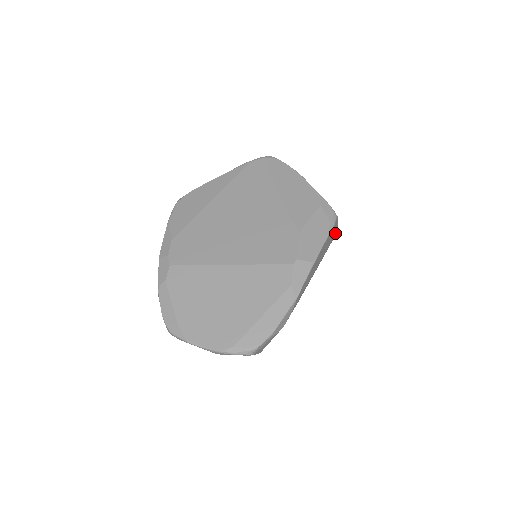
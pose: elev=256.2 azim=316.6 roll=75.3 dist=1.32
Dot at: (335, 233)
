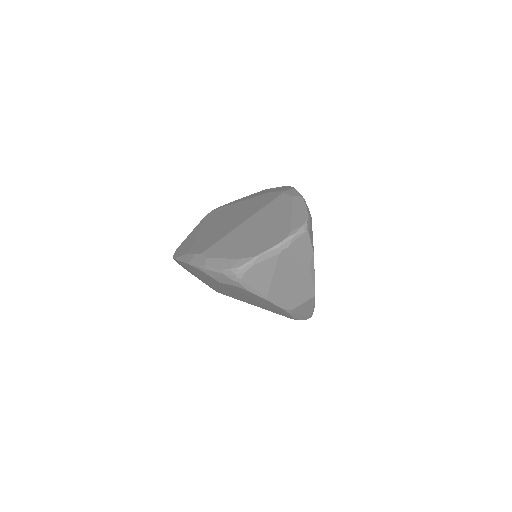
Dot at: occluded
